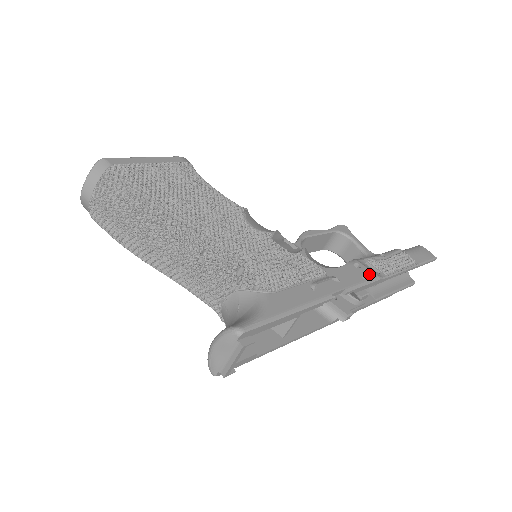
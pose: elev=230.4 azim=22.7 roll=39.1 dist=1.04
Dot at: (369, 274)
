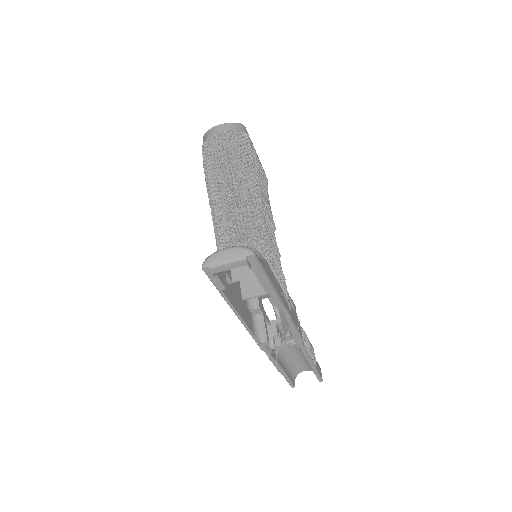
Dot at: (301, 331)
